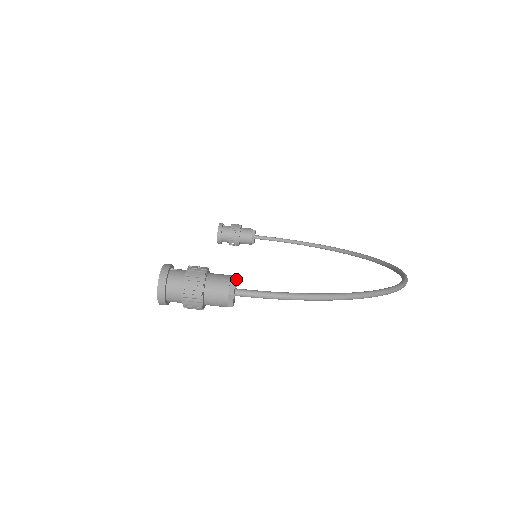
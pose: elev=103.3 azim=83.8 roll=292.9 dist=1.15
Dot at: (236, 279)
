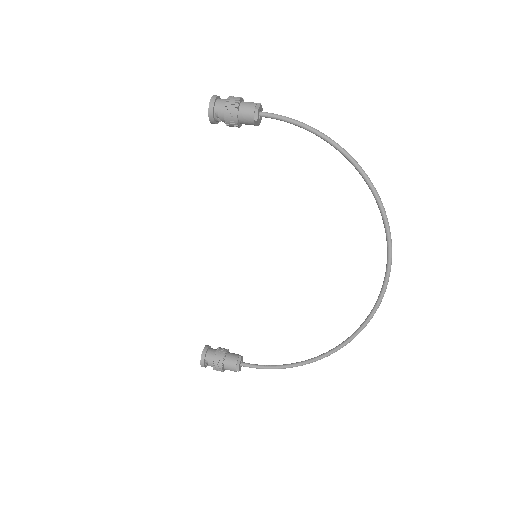
Dot at: occluded
